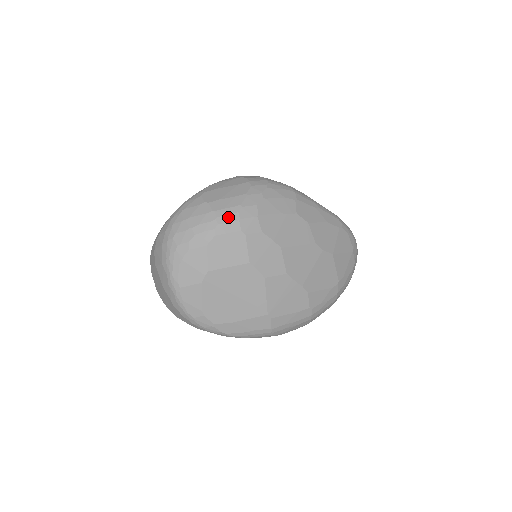
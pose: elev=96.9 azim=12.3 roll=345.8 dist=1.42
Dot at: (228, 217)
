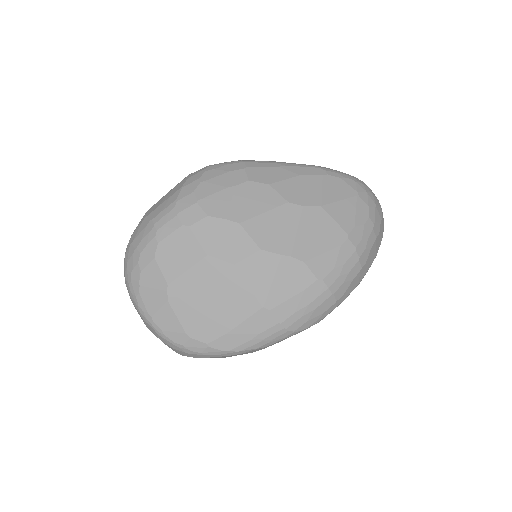
Dot at: (165, 218)
